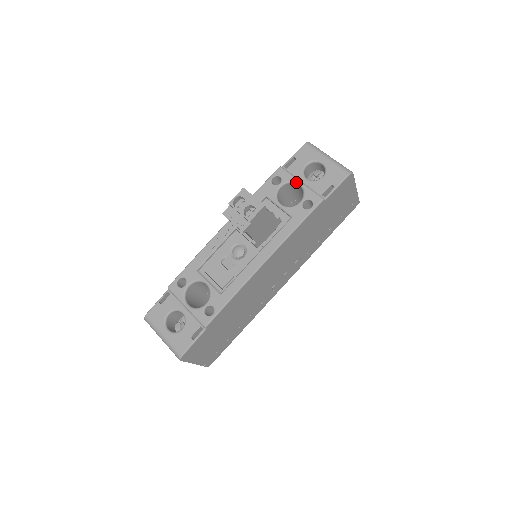
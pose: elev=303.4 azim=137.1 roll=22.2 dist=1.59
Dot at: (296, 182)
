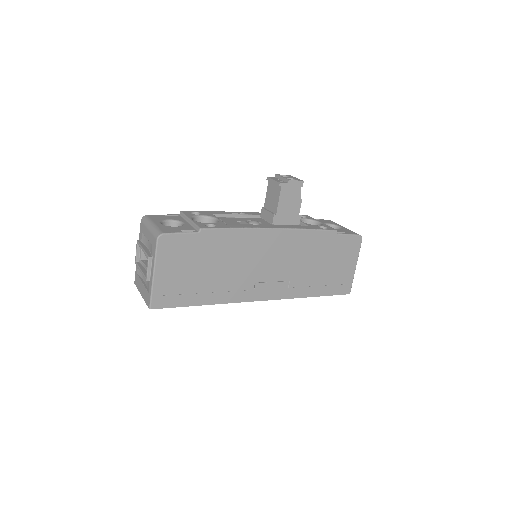
Dot at: (318, 221)
